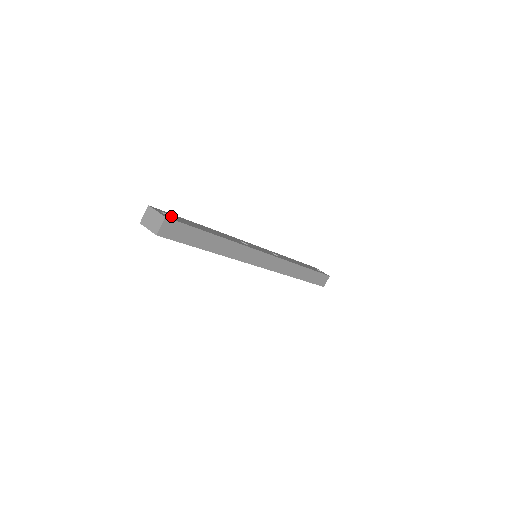
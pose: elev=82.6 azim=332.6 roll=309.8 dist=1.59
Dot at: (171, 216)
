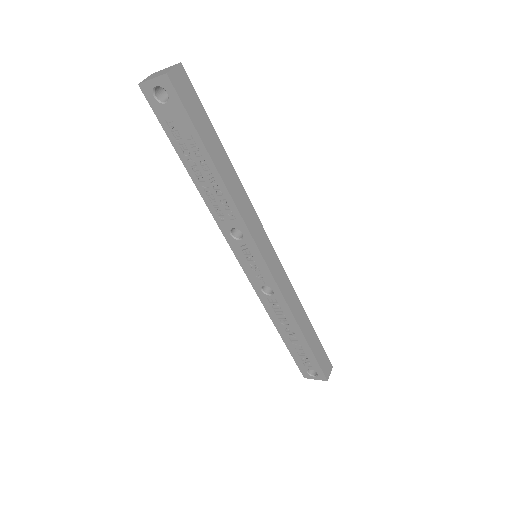
Dot at: occluded
